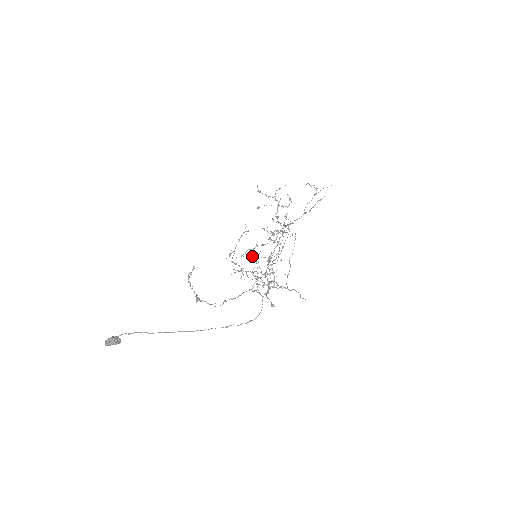
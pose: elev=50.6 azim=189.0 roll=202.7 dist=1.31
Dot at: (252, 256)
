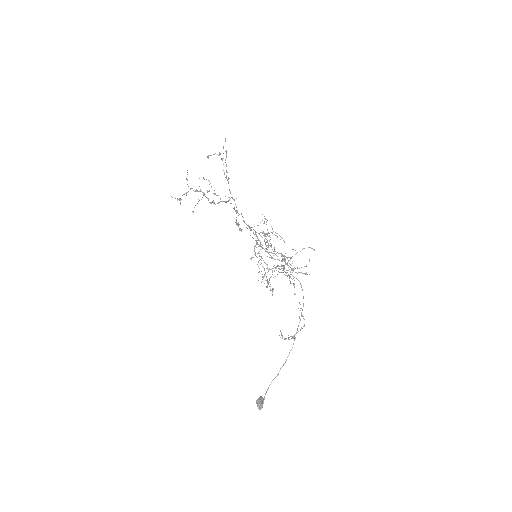
Dot at: (251, 258)
